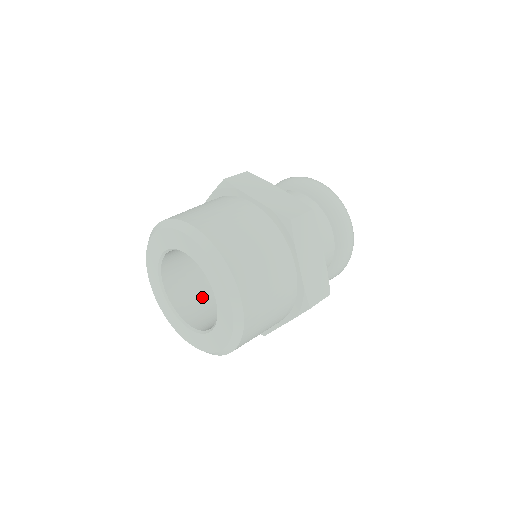
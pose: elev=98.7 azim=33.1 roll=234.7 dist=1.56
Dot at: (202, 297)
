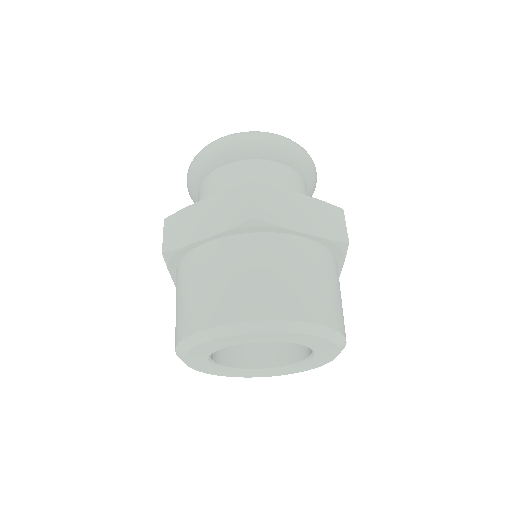
Dot at: occluded
